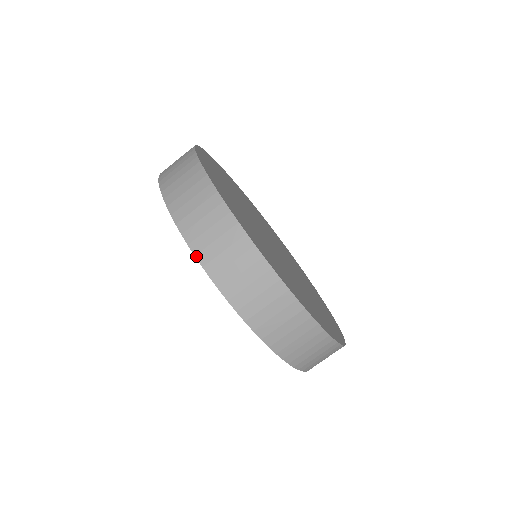
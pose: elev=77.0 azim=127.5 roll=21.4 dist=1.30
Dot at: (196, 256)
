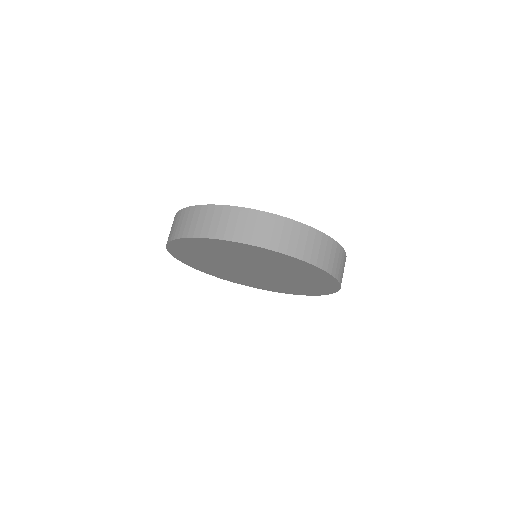
Dot at: (166, 245)
